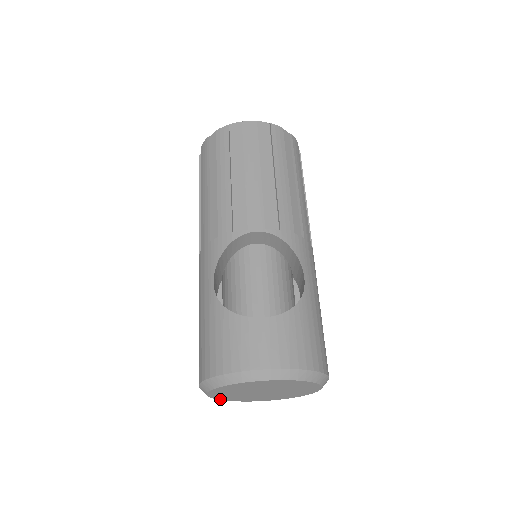
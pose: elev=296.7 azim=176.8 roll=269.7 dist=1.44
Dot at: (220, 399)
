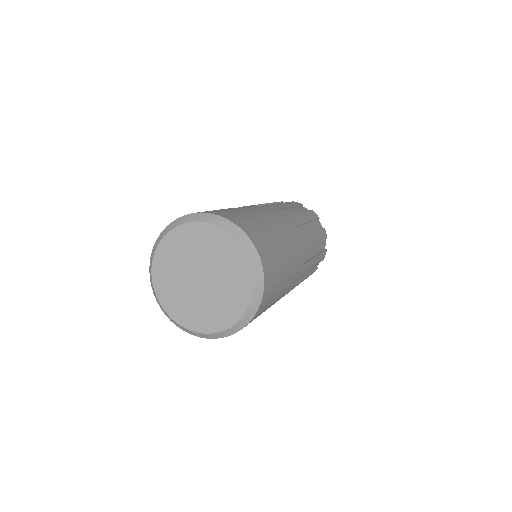
Dot at: (191, 329)
